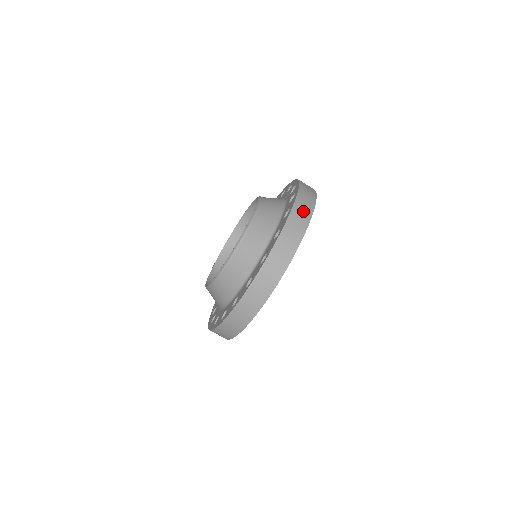
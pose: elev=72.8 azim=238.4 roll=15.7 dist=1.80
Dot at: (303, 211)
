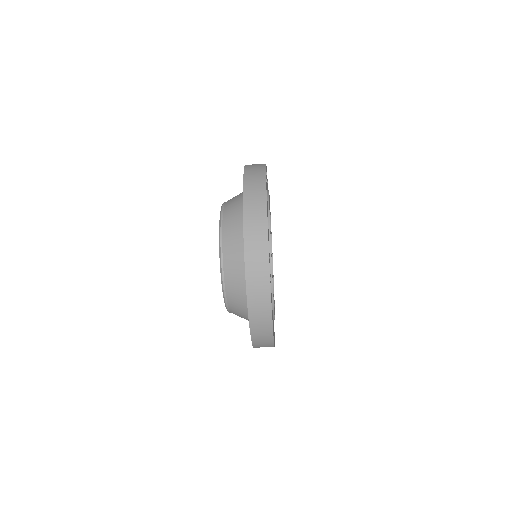
Dot at: (255, 171)
